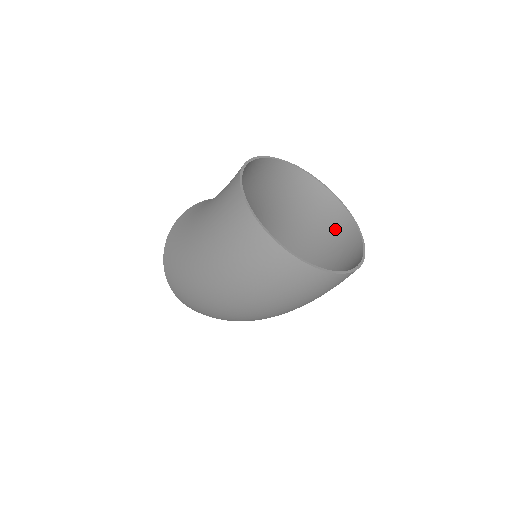
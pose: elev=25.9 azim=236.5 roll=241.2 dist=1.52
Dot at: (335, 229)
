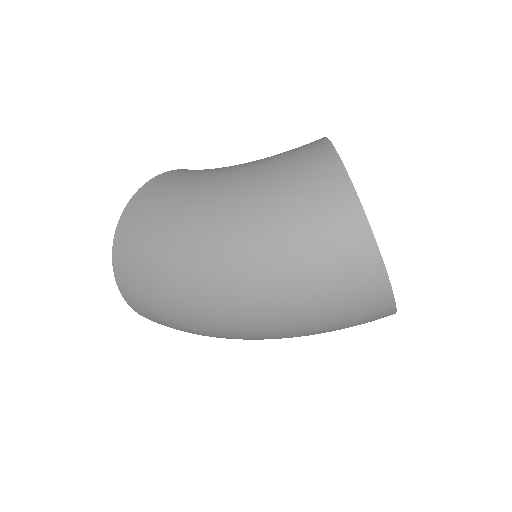
Dot at: occluded
